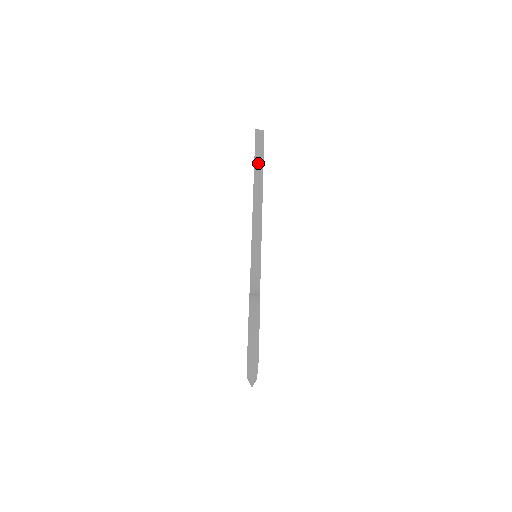
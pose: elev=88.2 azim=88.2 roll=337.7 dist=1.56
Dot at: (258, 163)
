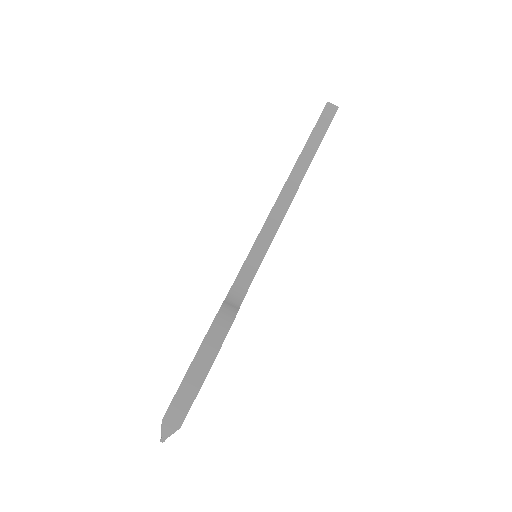
Dot at: (314, 139)
